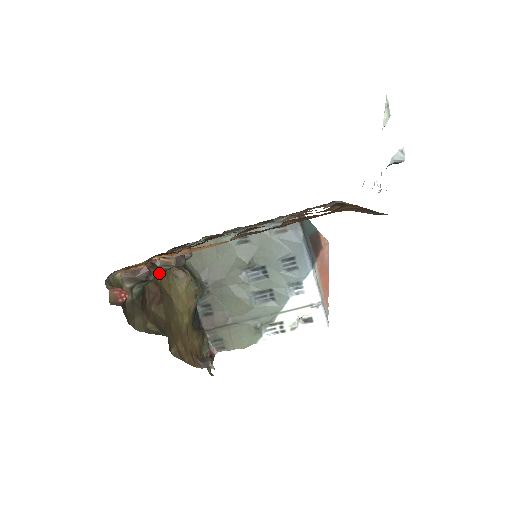
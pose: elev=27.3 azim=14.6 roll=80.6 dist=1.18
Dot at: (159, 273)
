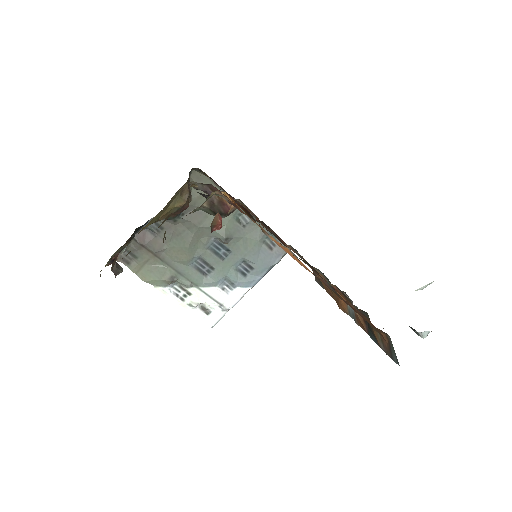
Dot at: occluded
